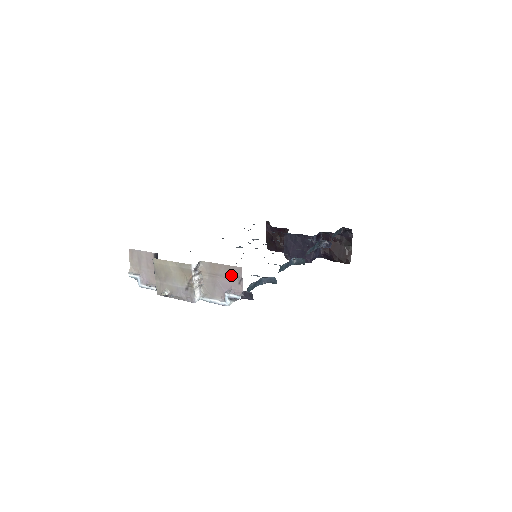
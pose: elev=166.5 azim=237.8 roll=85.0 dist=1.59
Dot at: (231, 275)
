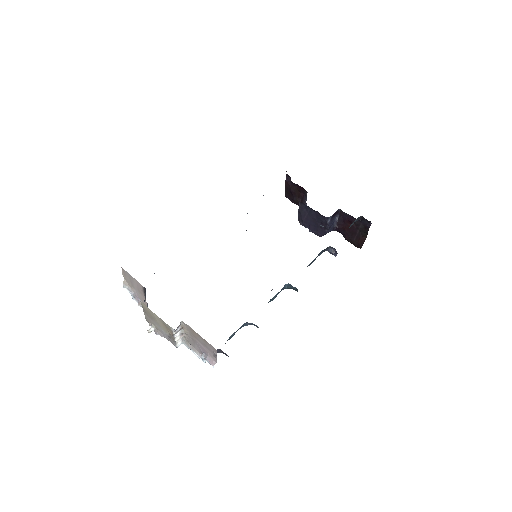
Dot at: (207, 347)
